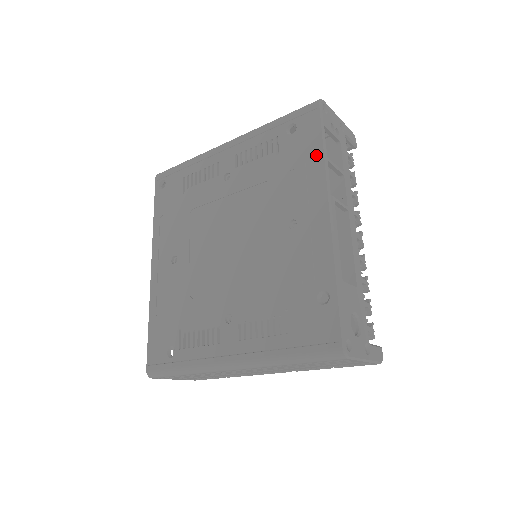
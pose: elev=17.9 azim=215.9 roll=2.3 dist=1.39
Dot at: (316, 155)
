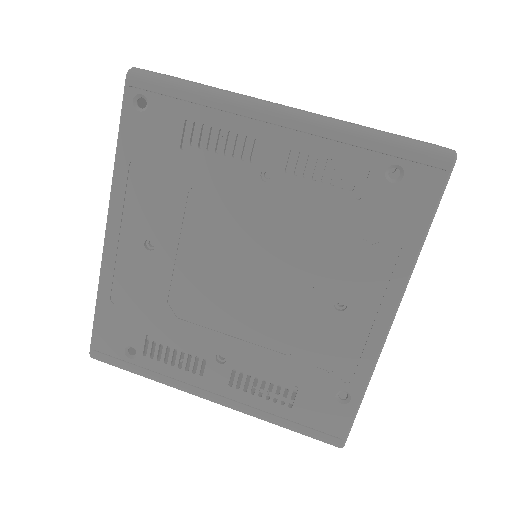
Dot at: (410, 240)
